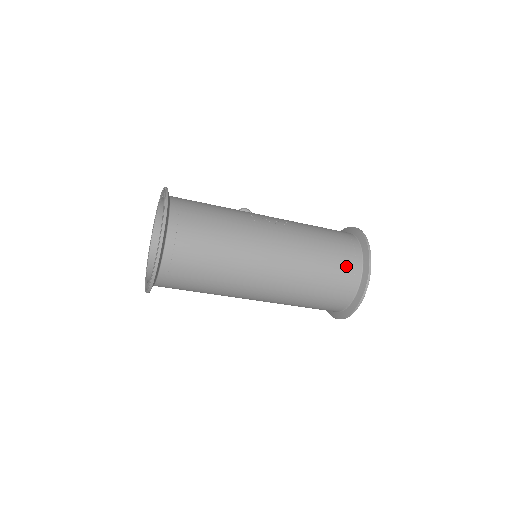
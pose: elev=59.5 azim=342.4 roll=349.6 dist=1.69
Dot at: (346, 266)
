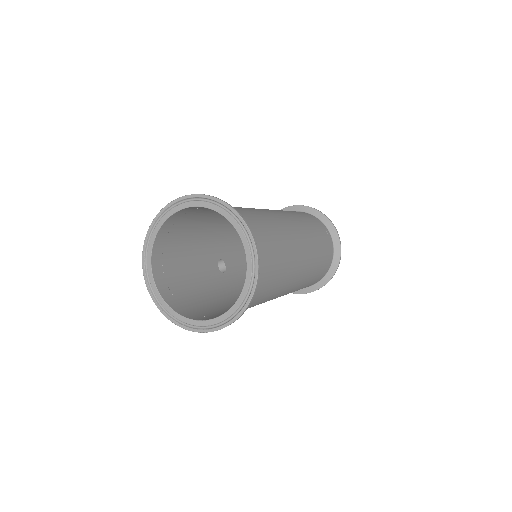
Dot at: (311, 218)
